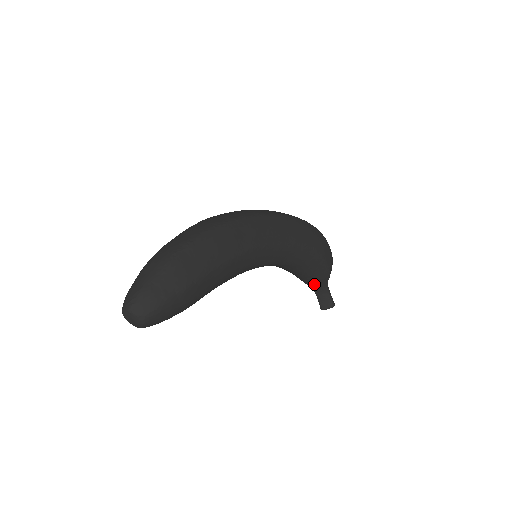
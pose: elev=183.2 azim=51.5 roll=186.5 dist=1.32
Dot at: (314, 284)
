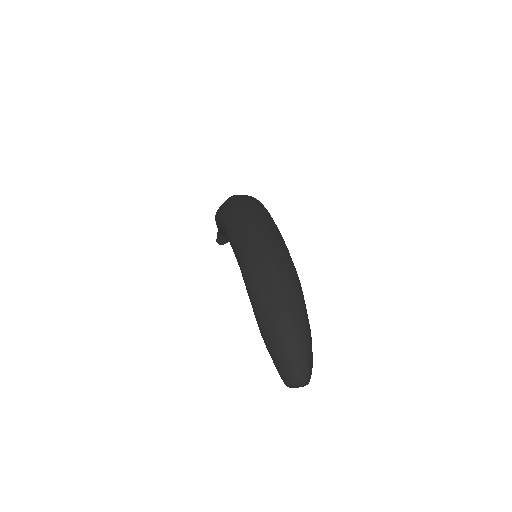
Dot at: occluded
